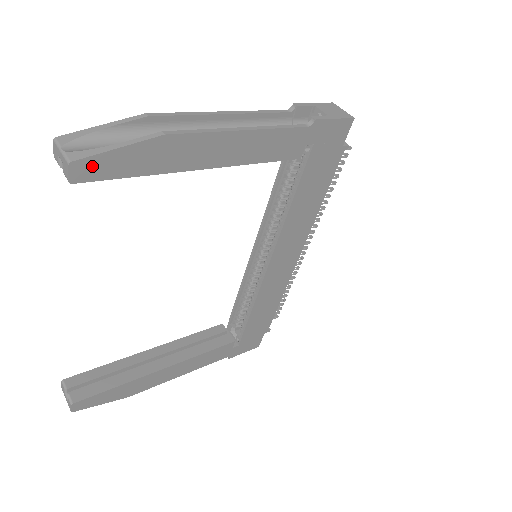
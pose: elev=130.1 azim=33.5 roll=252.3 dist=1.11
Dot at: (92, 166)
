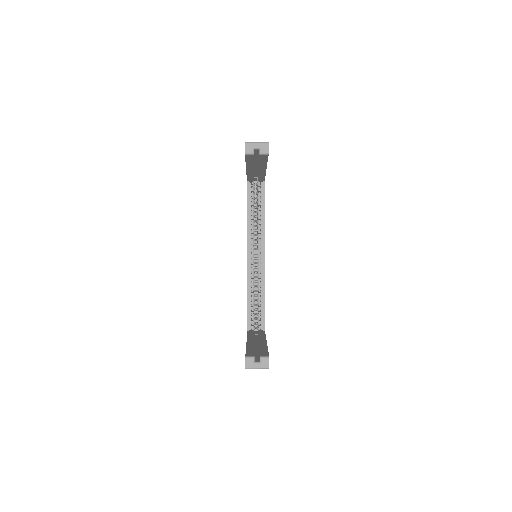
Dot at: occluded
